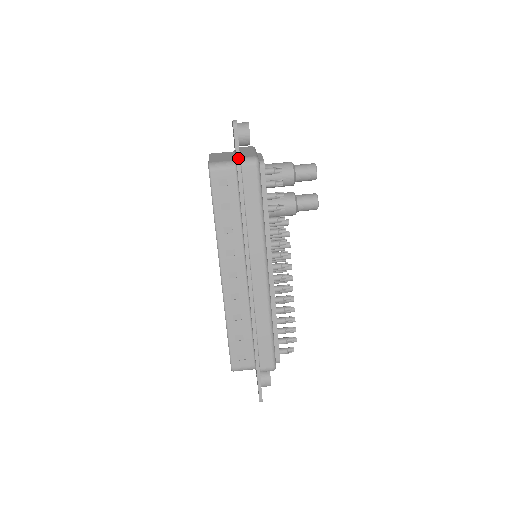
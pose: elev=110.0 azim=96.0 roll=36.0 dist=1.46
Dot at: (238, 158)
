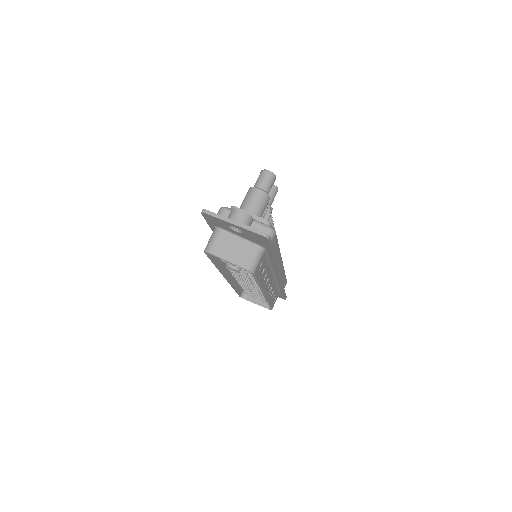
Dot at: (272, 248)
